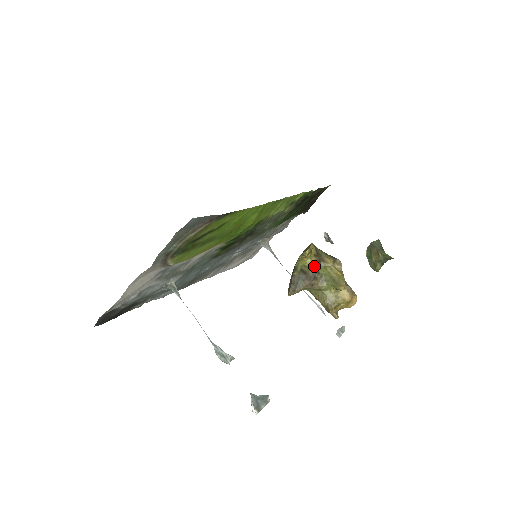
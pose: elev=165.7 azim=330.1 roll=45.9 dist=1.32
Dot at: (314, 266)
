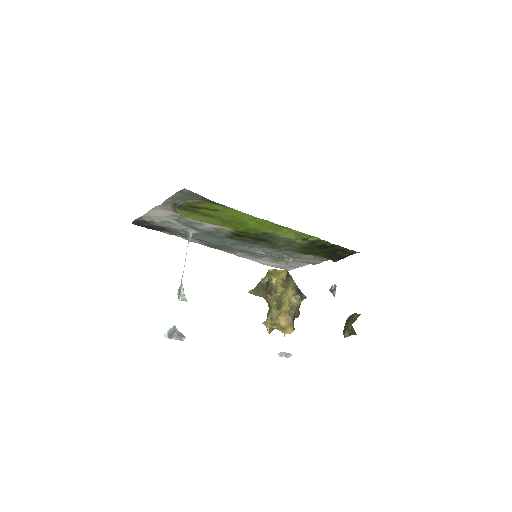
Dot at: (275, 285)
